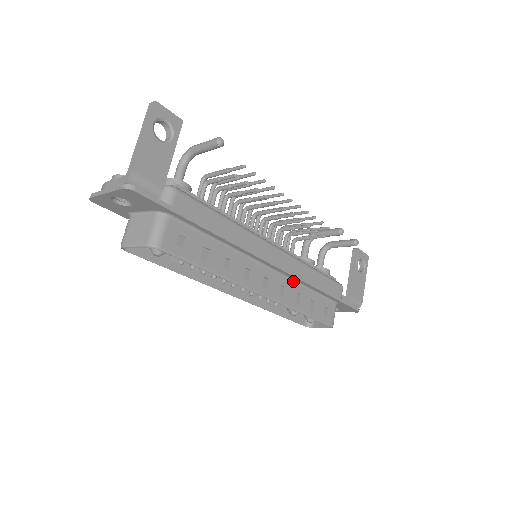
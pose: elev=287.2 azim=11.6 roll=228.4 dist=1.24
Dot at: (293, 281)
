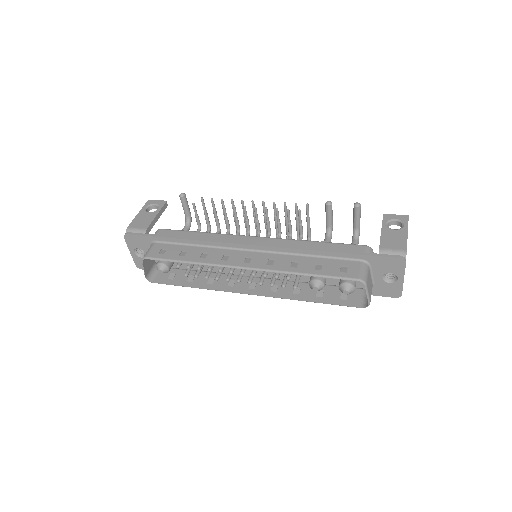
Dot at: (285, 254)
